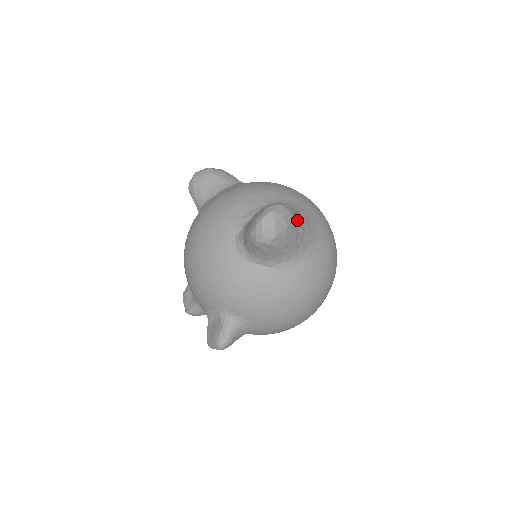
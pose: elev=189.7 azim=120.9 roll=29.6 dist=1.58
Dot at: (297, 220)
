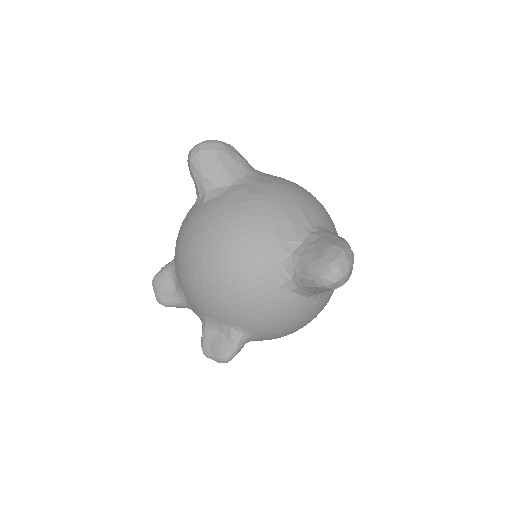
Dot at: occluded
